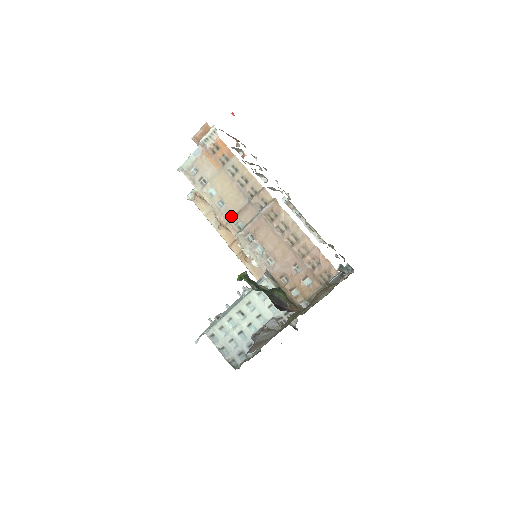
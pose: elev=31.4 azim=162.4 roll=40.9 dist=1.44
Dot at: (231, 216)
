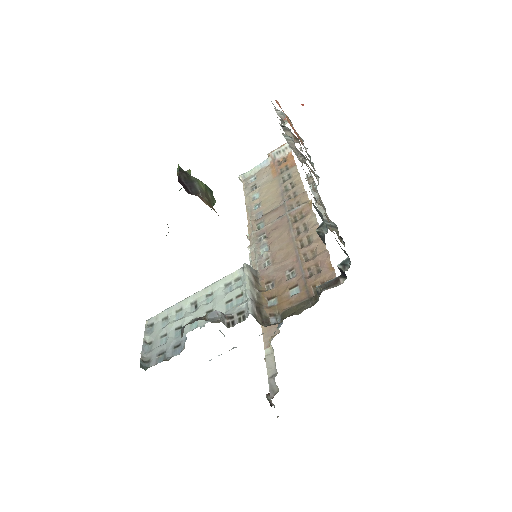
Dot at: (258, 218)
